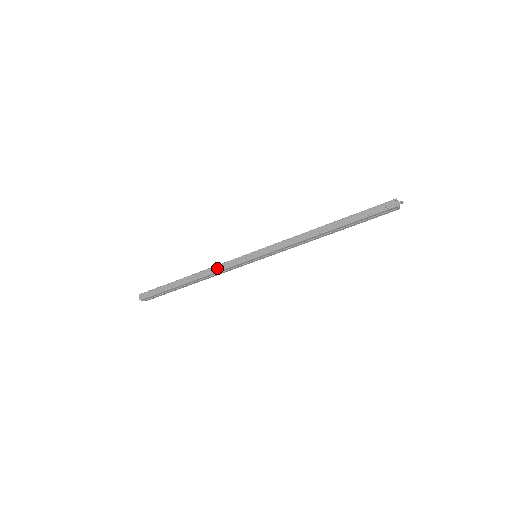
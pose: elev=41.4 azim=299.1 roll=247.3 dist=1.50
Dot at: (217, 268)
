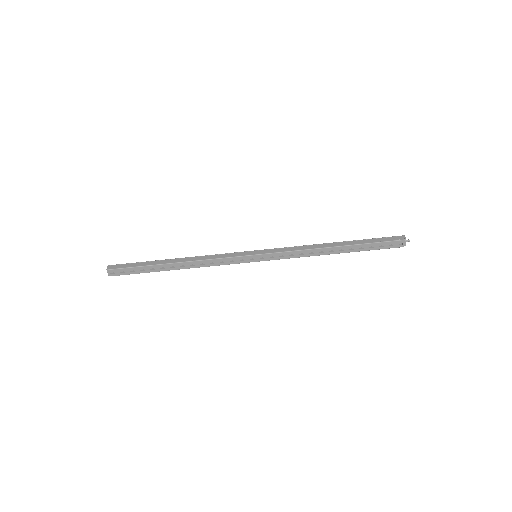
Dot at: (211, 256)
